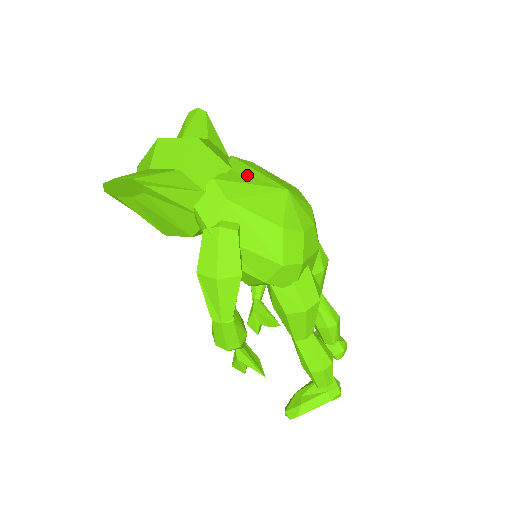
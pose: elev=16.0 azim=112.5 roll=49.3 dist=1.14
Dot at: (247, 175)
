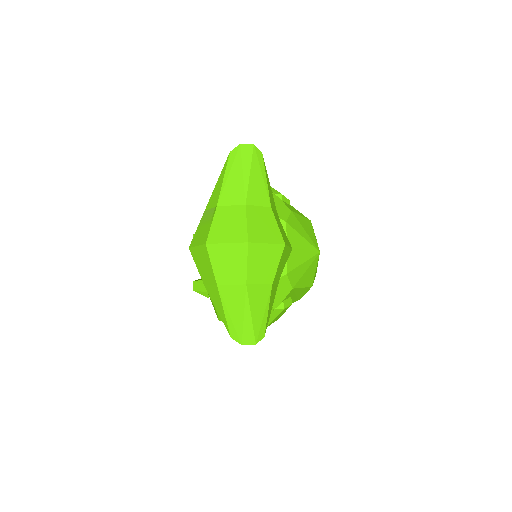
Dot at: (299, 248)
